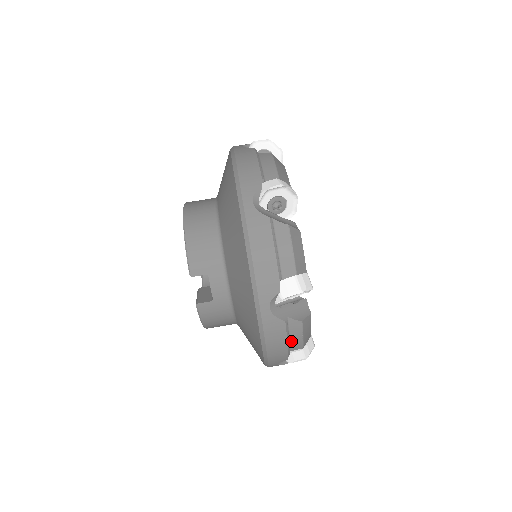
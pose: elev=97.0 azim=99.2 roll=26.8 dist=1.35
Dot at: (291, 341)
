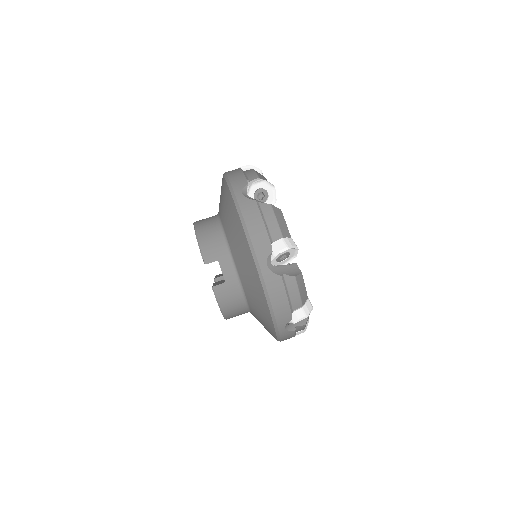
Dot at: (291, 298)
